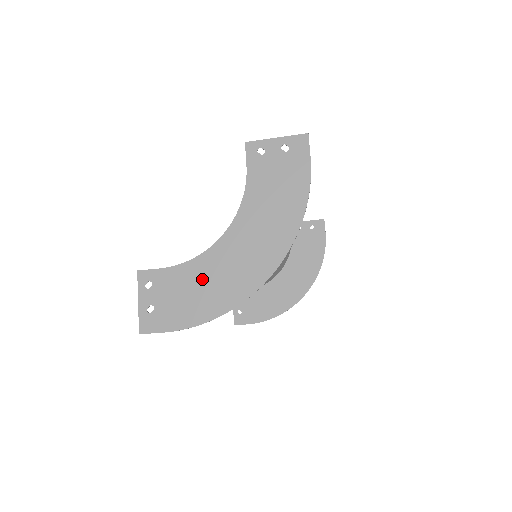
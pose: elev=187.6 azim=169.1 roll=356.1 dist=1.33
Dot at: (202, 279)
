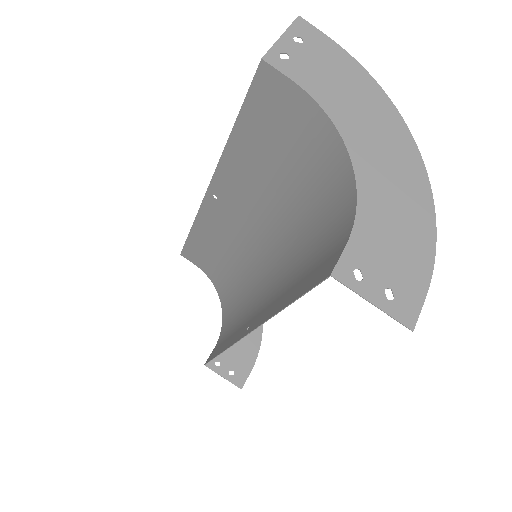
Dot at: (386, 212)
